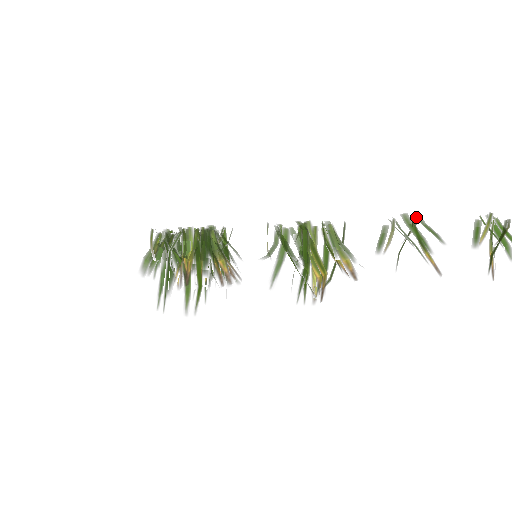
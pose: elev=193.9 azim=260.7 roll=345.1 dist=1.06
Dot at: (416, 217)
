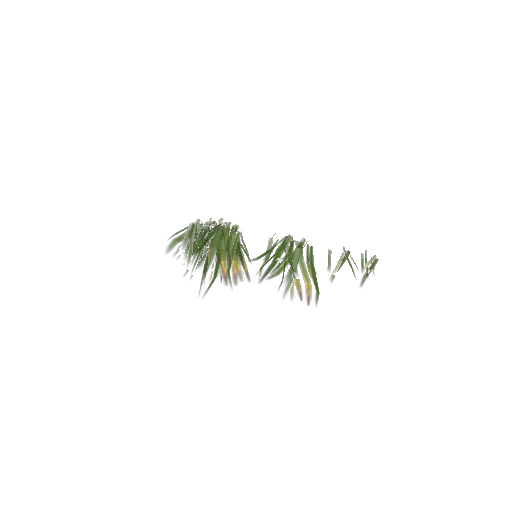
Dot at: (349, 251)
